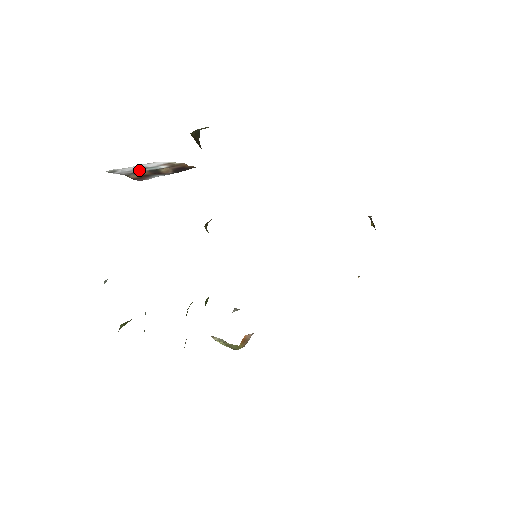
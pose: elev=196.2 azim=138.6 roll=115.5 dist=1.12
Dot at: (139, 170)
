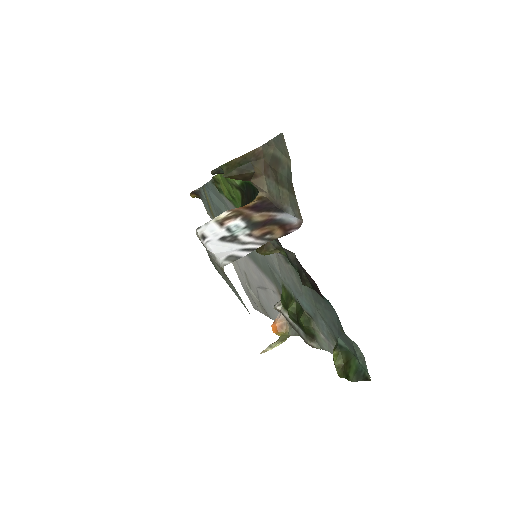
Dot at: (243, 237)
